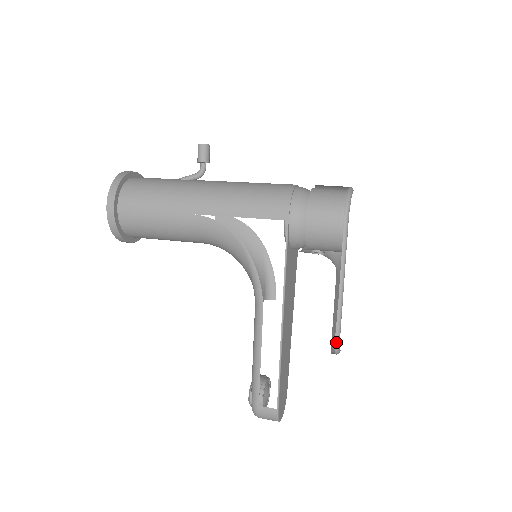
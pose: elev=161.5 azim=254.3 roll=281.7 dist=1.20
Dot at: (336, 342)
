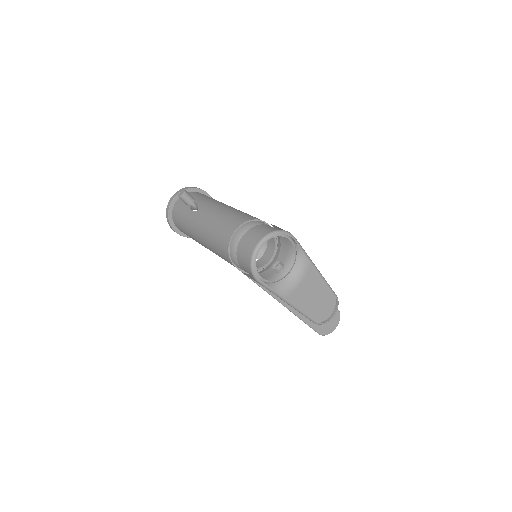
Dot at: (315, 323)
